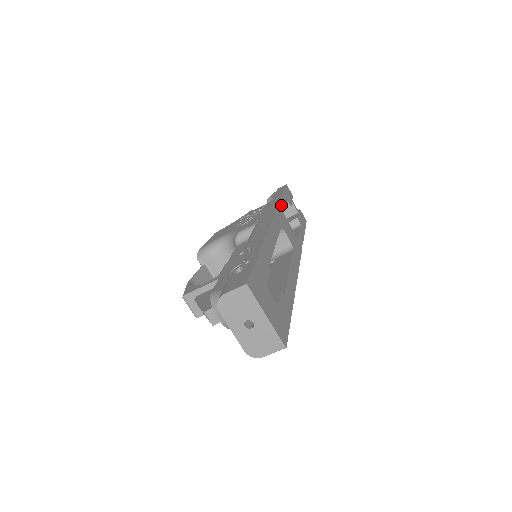
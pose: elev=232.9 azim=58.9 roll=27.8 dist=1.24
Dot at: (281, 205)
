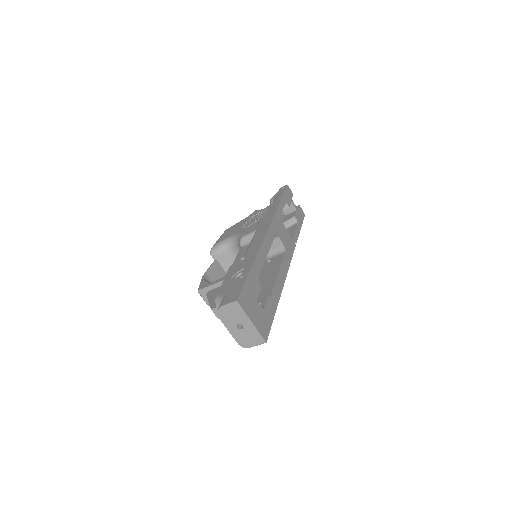
Dot at: (278, 211)
